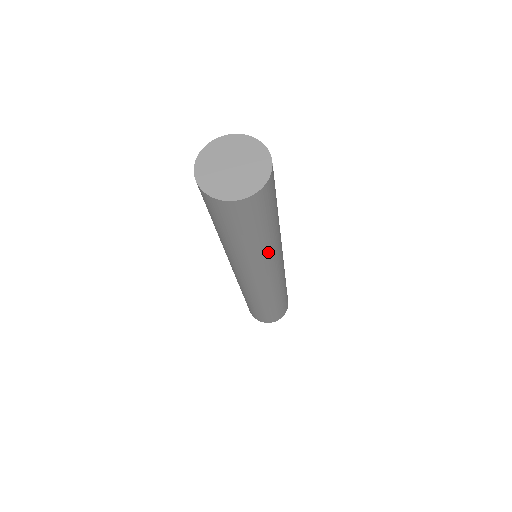
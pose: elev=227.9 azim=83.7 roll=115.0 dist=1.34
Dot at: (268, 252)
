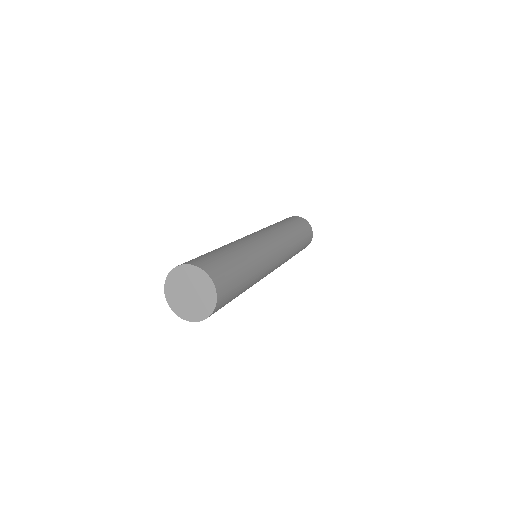
Dot at: (254, 283)
